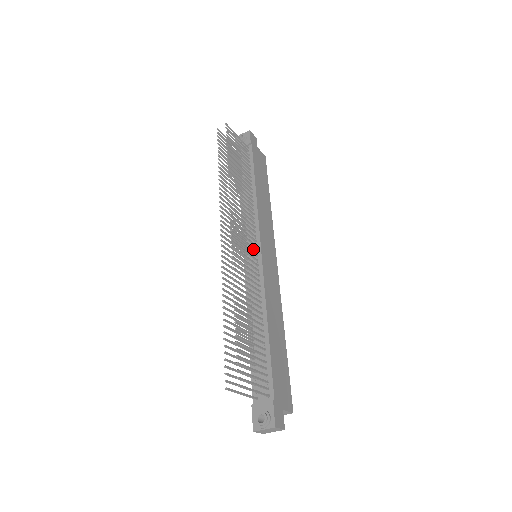
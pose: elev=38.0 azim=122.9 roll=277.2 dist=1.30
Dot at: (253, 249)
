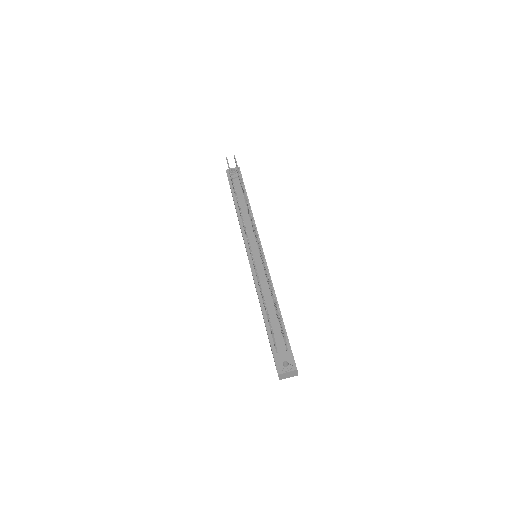
Dot at: occluded
